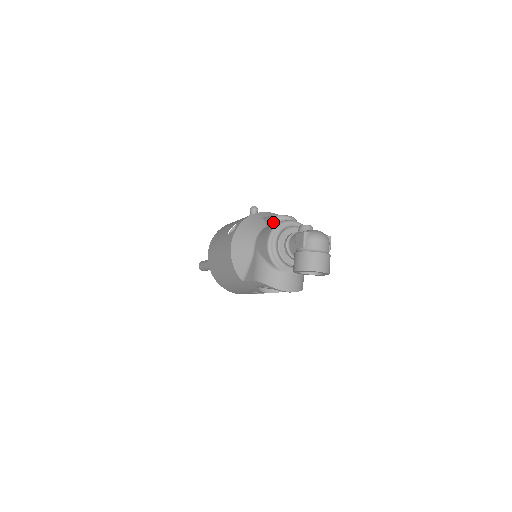
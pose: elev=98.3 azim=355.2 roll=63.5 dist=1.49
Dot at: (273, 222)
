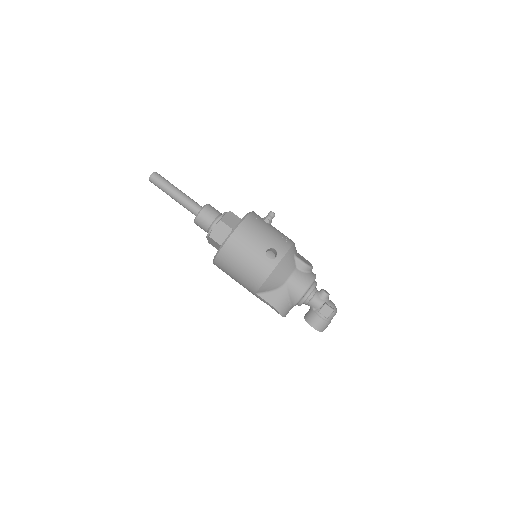
Dot at: (305, 270)
